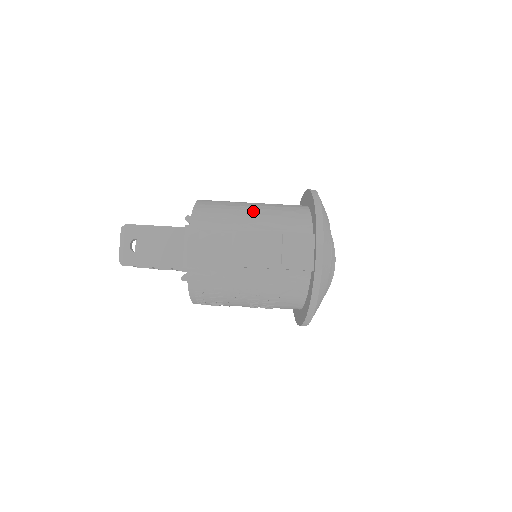
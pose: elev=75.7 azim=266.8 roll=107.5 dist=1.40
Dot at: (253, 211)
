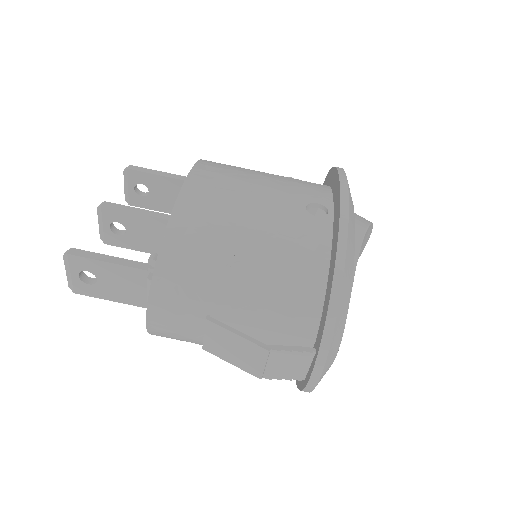
Dot at: (243, 274)
